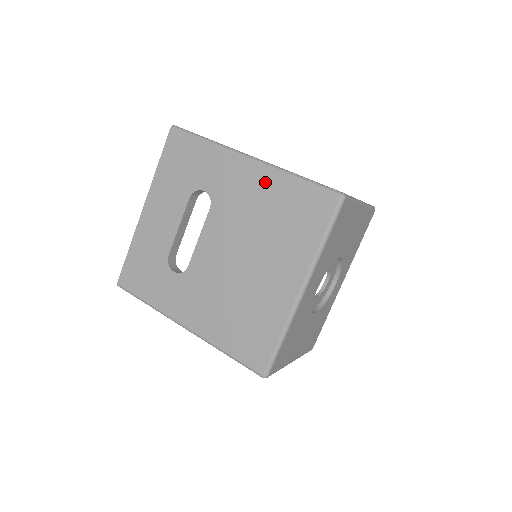
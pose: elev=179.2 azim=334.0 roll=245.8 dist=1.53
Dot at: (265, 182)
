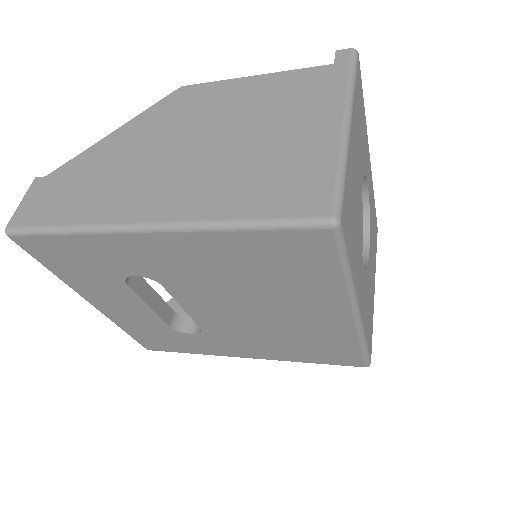
Dot at: (201, 247)
